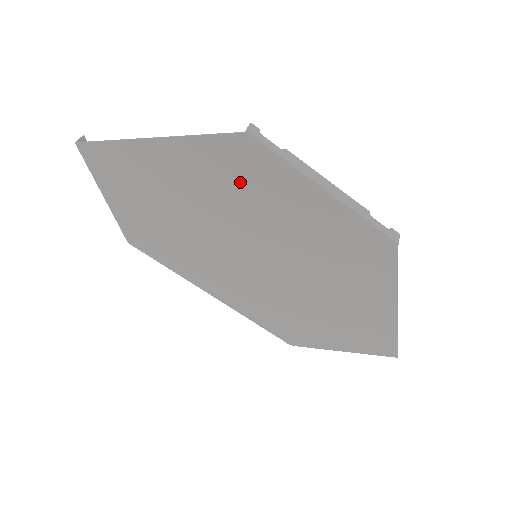
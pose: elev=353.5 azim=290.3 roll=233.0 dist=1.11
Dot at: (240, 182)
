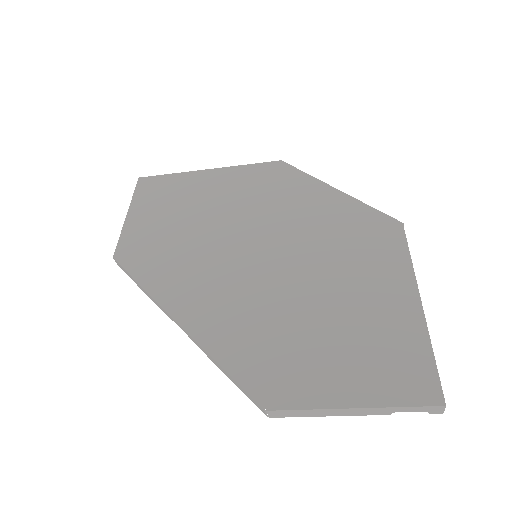
Dot at: (264, 190)
